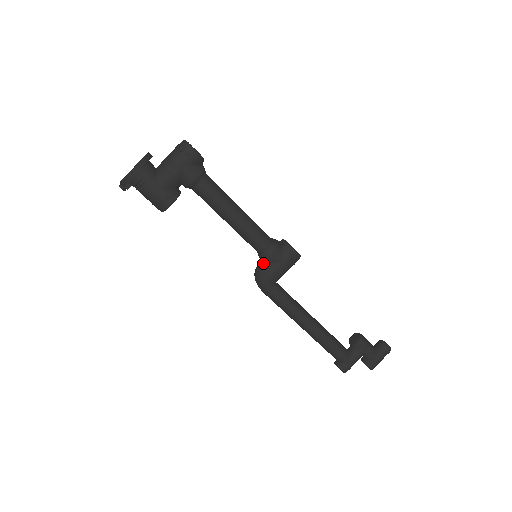
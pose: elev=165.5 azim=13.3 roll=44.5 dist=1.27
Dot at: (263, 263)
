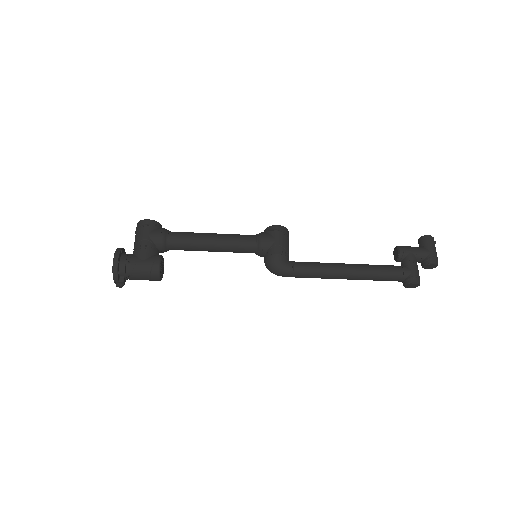
Dot at: (265, 255)
